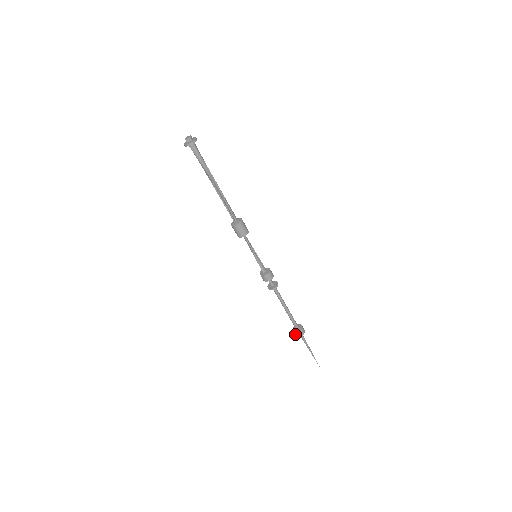
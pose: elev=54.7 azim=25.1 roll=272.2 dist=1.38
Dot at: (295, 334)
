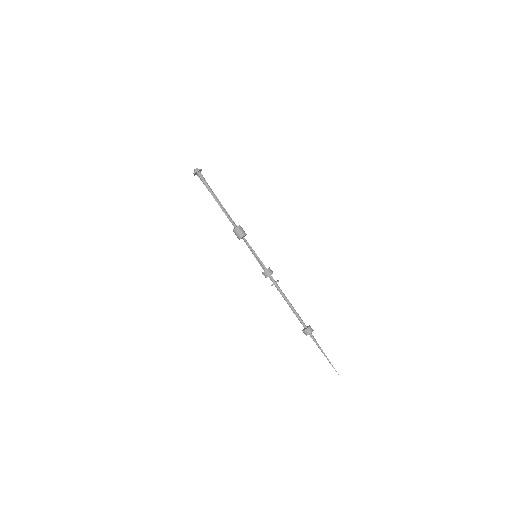
Dot at: (307, 332)
